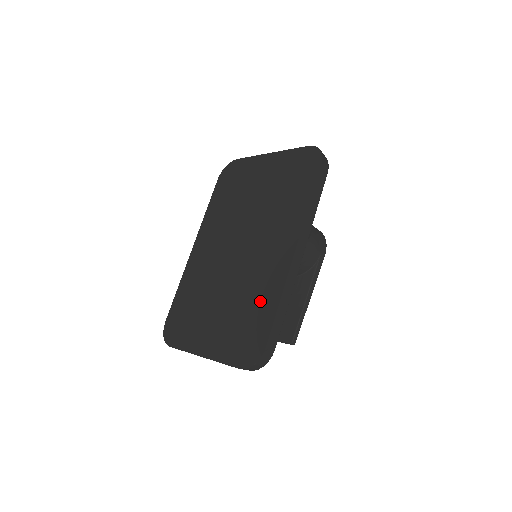
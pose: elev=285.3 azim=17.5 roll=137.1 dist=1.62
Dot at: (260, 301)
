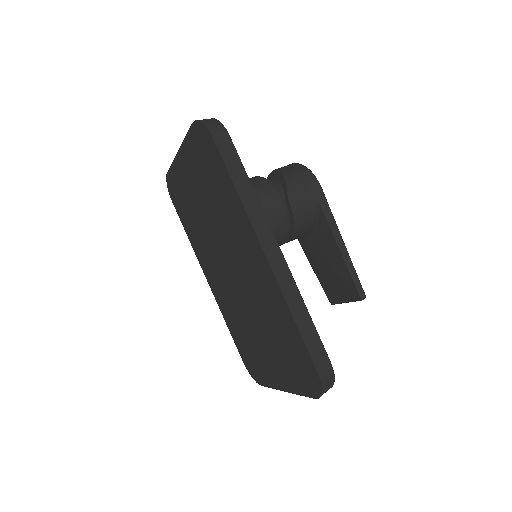
Dot at: (281, 323)
